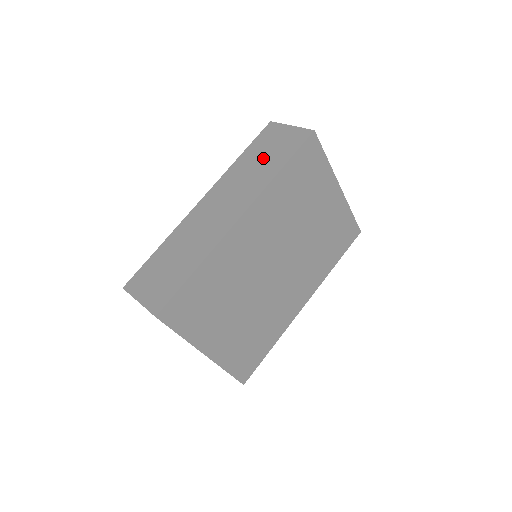
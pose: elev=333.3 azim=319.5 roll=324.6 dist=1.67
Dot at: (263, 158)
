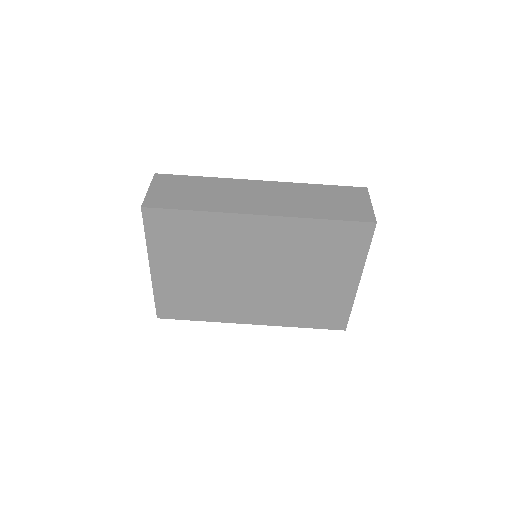
Dot at: (326, 201)
